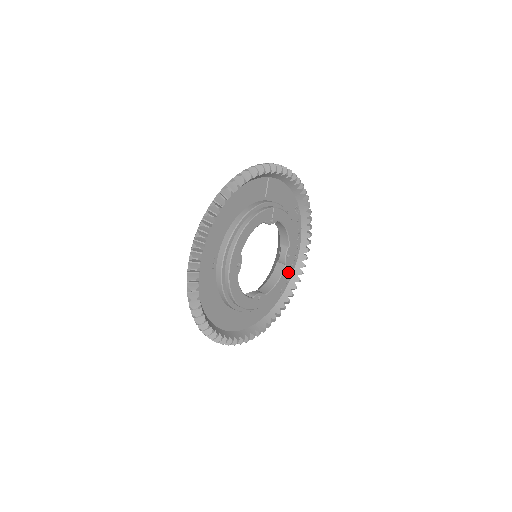
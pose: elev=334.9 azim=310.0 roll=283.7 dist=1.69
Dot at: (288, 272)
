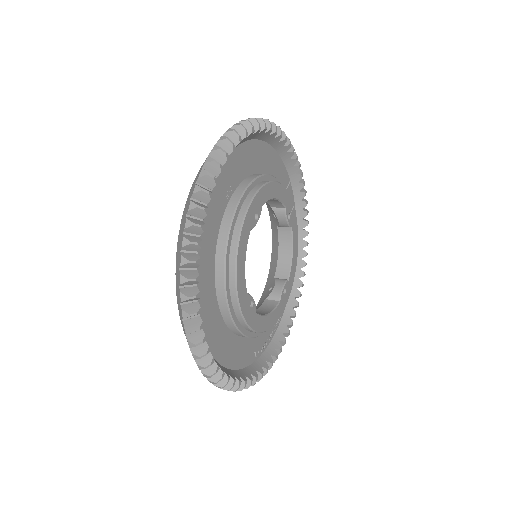
Dot at: (278, 317)
